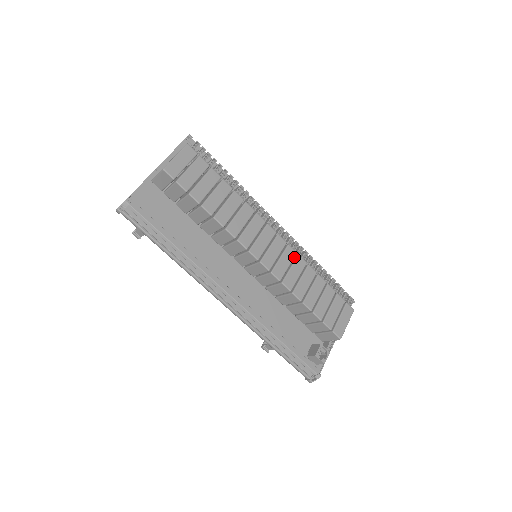
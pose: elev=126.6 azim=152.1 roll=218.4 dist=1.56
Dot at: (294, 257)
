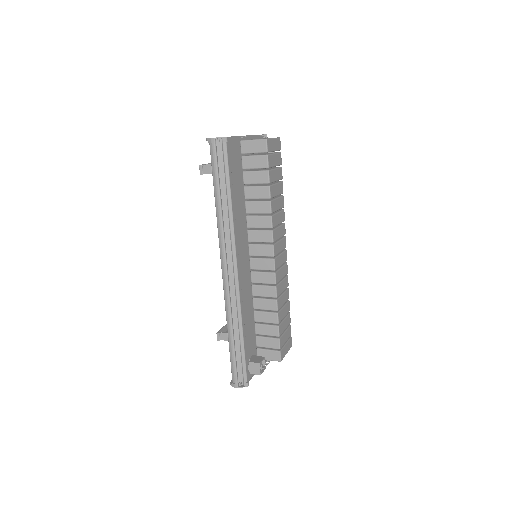
Dot at: occluded
